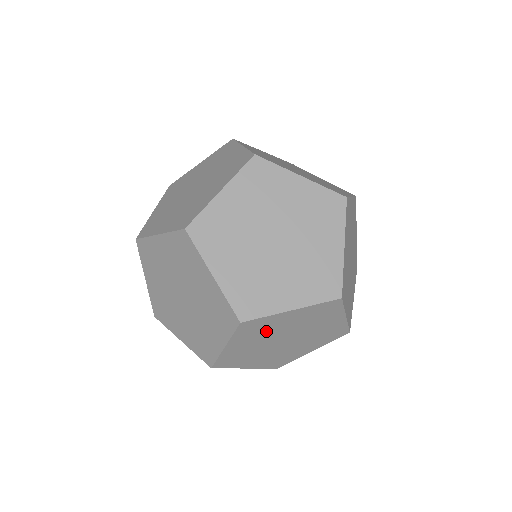
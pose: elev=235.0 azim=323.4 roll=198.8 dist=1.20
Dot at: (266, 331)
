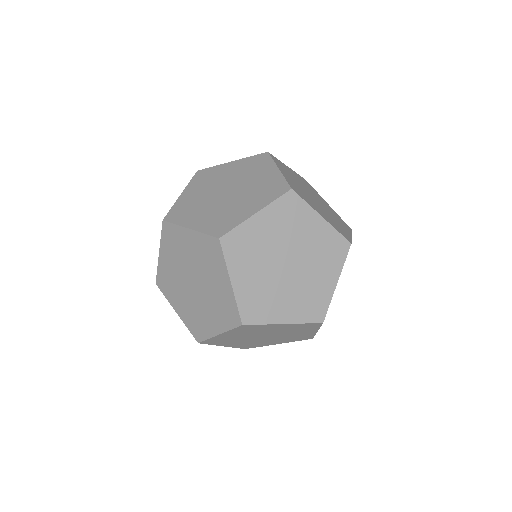
Dot at: (179, 251)
